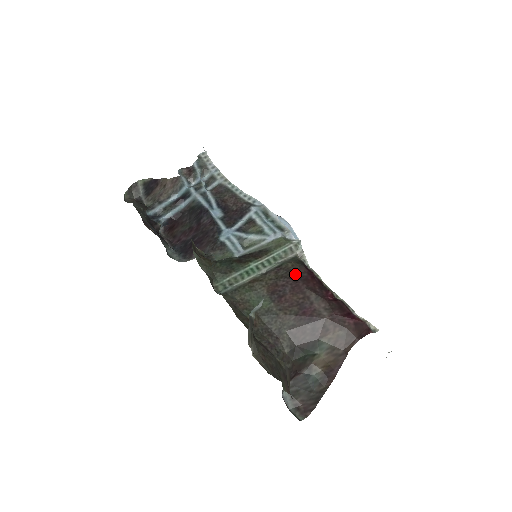
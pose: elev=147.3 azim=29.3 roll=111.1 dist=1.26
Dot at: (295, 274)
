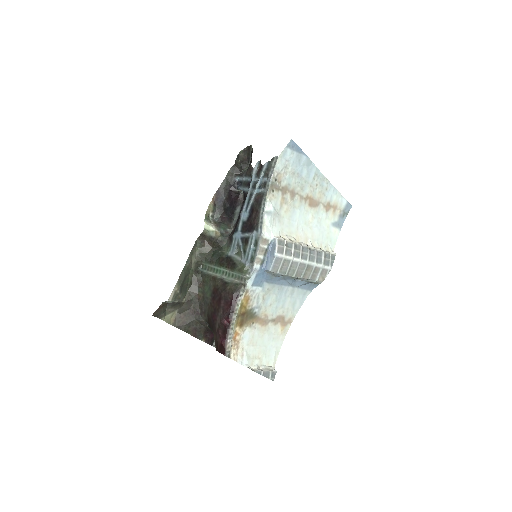
Dot at: (225, 295)
